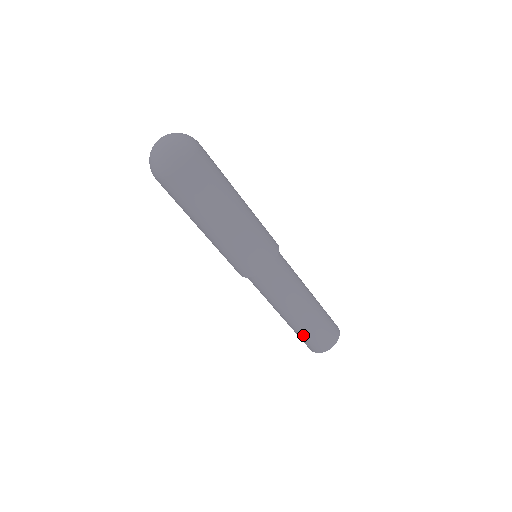
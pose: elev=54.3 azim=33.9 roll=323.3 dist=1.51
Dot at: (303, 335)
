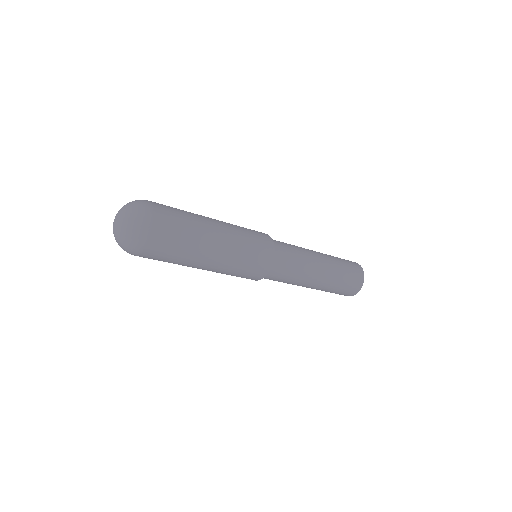
Dot at: (332, 291)
